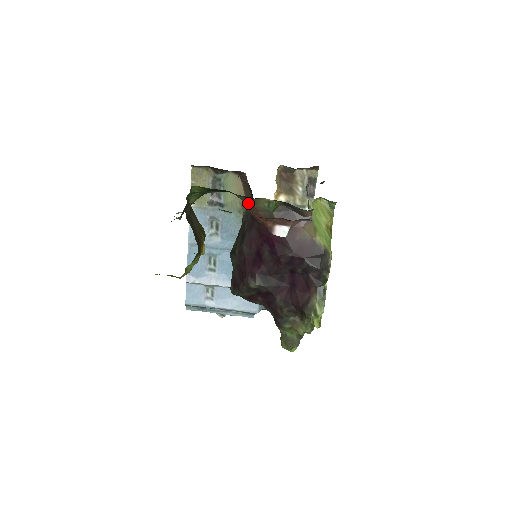
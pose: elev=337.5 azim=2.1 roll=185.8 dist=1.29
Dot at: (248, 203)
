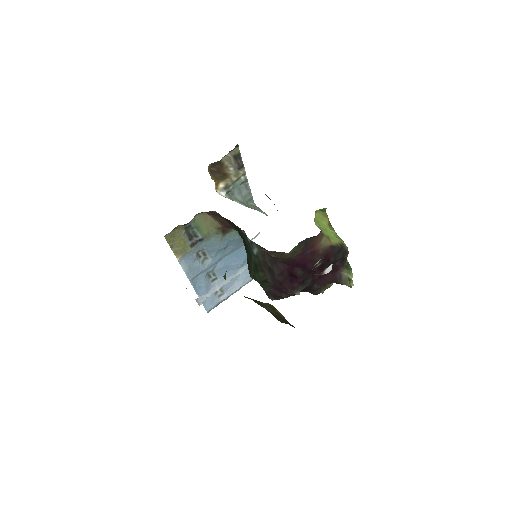
Dot at: occluded
